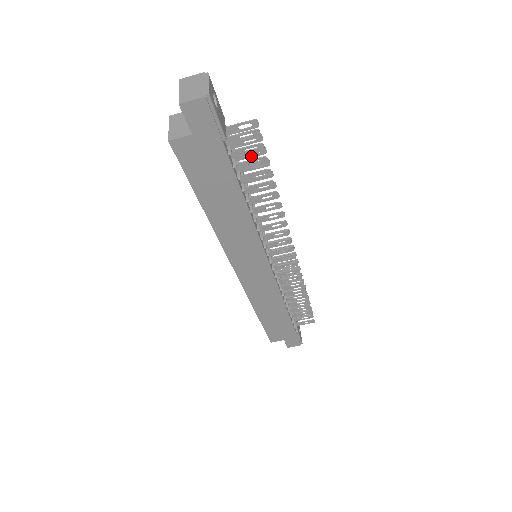
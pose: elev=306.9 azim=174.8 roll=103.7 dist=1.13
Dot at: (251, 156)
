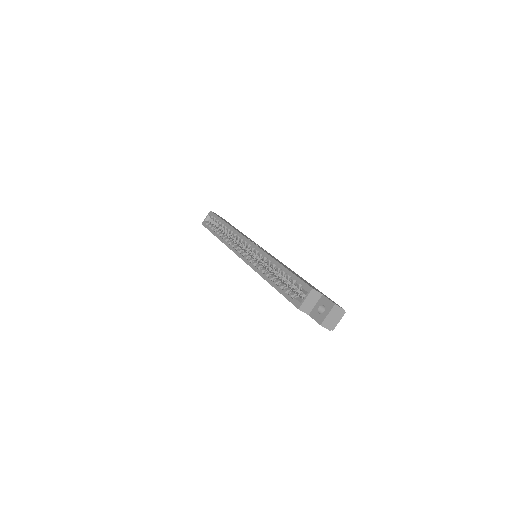
Dot at: occluded
